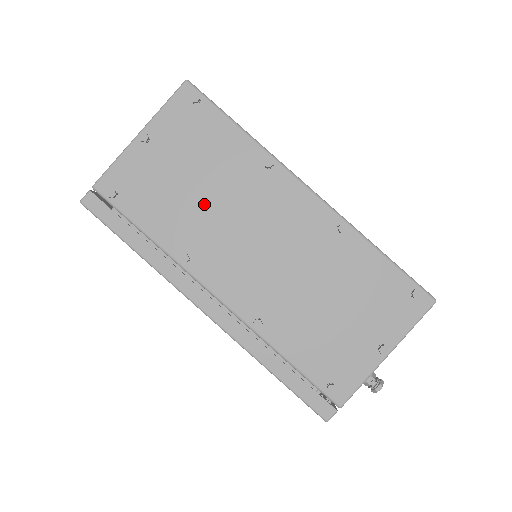
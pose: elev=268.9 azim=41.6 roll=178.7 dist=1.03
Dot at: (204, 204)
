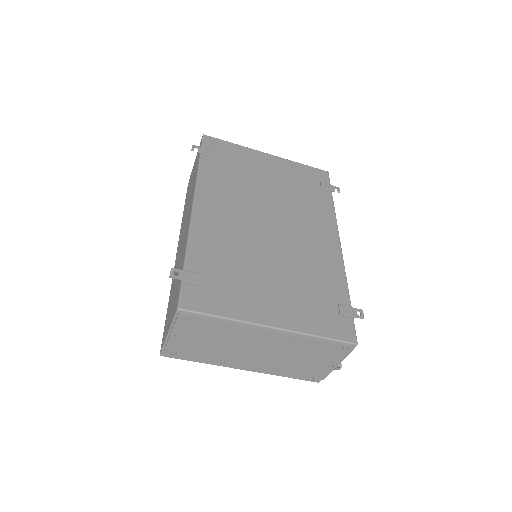
Dot at: (221, 347)
